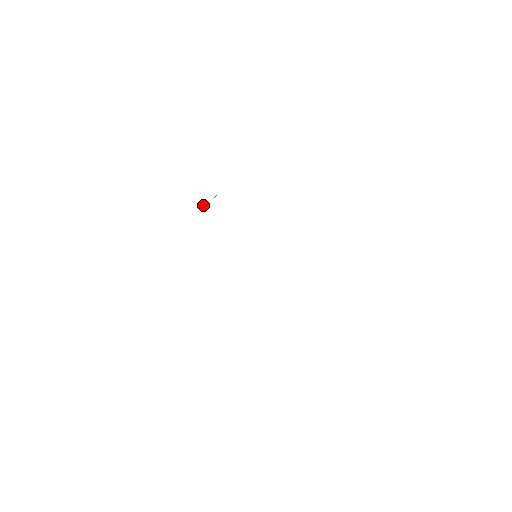
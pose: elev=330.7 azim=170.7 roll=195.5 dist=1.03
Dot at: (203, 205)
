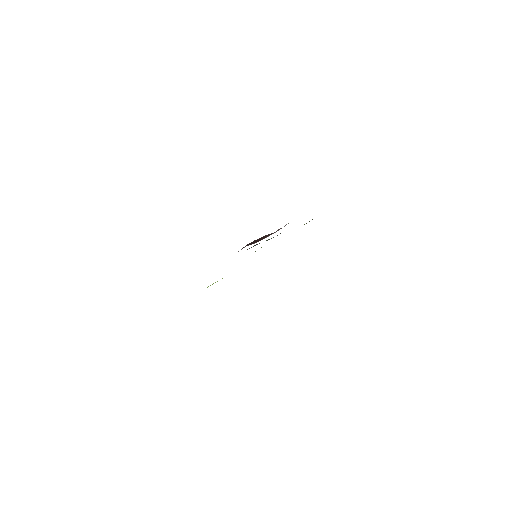
Dot at: occluded
